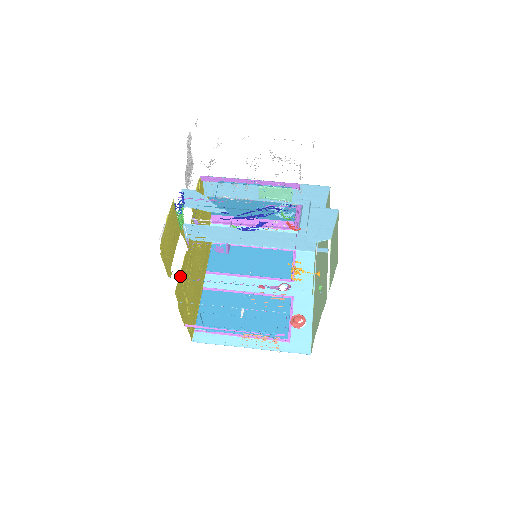
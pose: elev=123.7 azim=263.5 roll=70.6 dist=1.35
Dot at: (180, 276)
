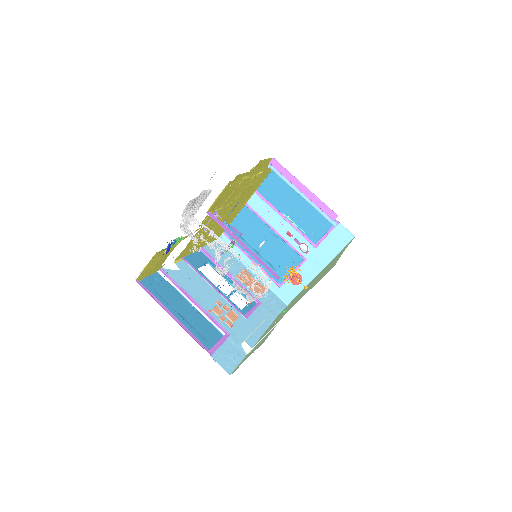
Dot at: (185, 248)
